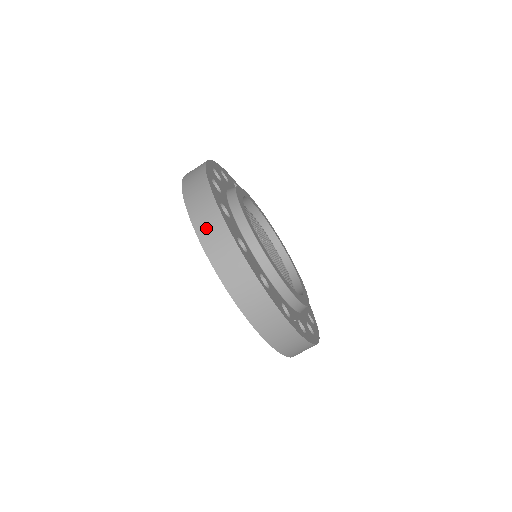
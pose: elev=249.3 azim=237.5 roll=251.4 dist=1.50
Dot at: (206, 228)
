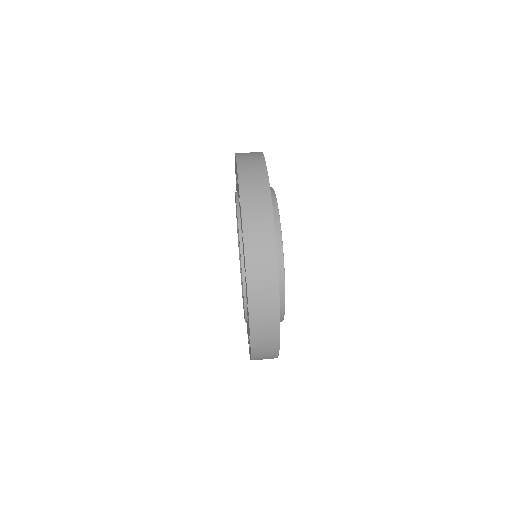
Dot at: occluded
